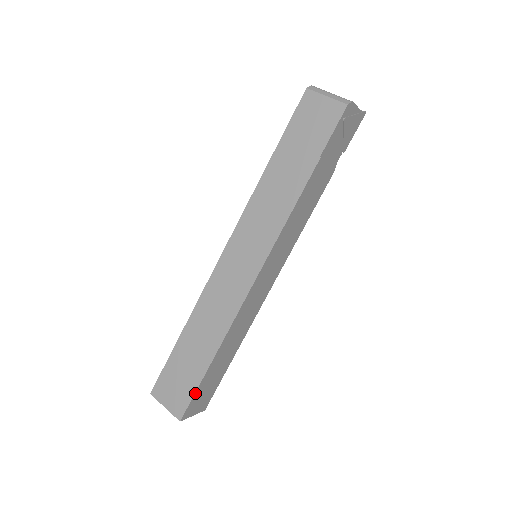
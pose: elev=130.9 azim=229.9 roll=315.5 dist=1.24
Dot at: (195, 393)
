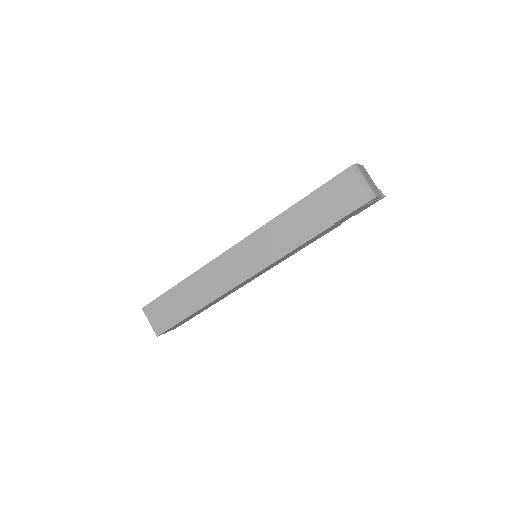
Dot at: (174, 325)
